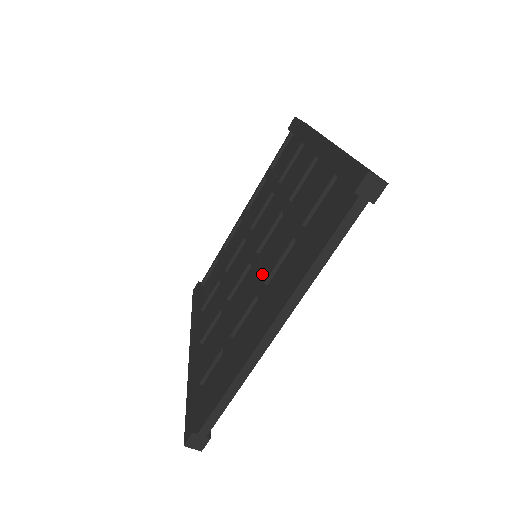
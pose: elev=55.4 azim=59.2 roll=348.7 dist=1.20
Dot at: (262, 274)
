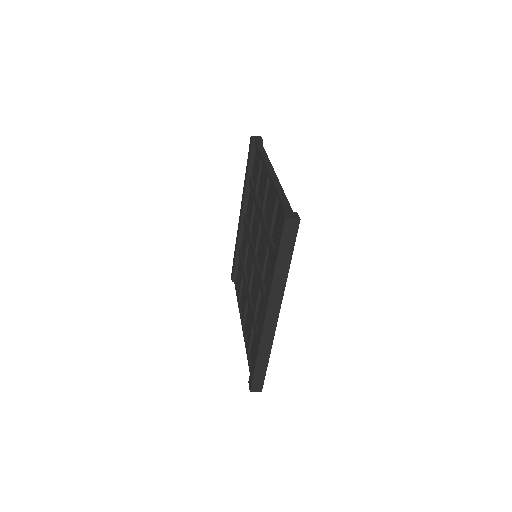
Dot at: (249, 289)
